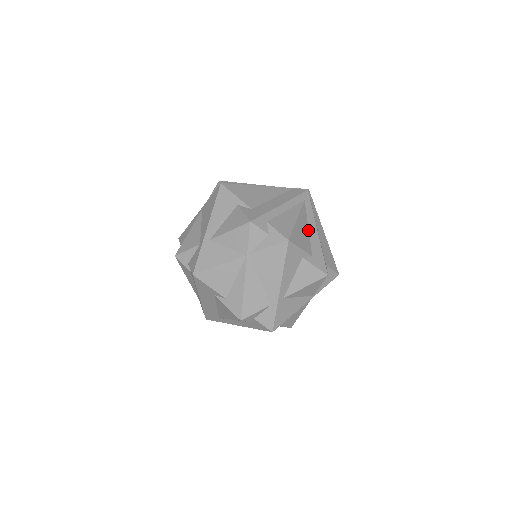
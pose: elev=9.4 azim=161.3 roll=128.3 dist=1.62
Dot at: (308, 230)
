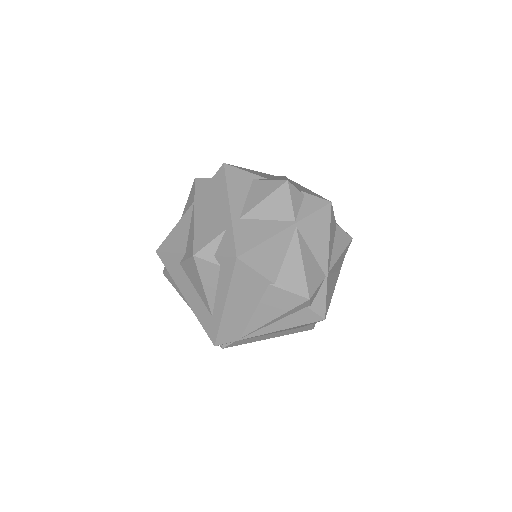
Dot at: occluded
